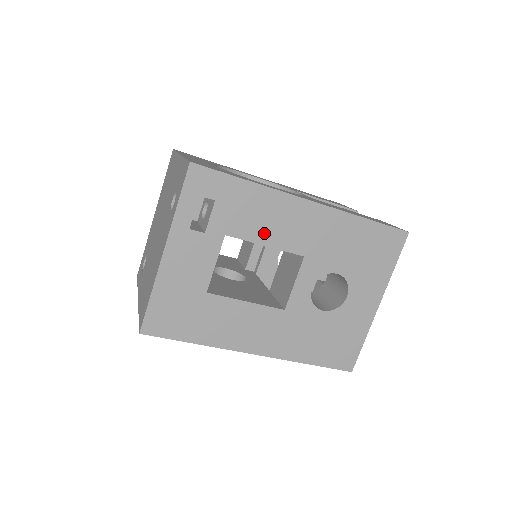
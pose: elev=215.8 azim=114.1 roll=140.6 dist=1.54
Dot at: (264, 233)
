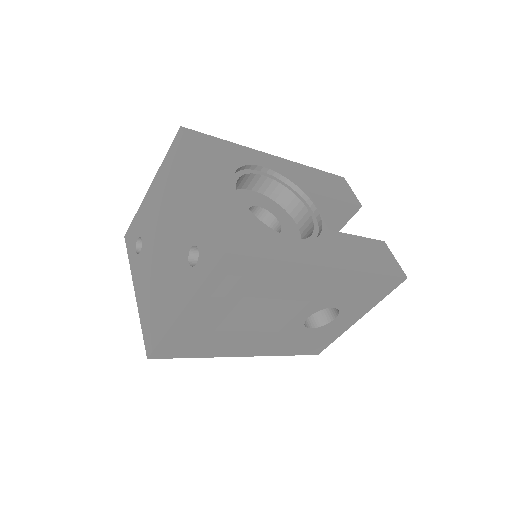
Dot at: (280, 291)
